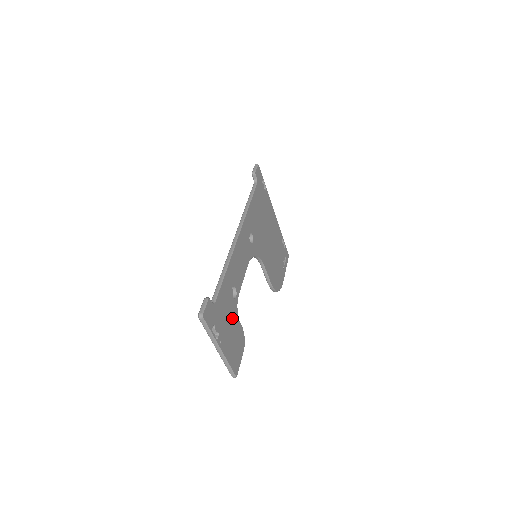
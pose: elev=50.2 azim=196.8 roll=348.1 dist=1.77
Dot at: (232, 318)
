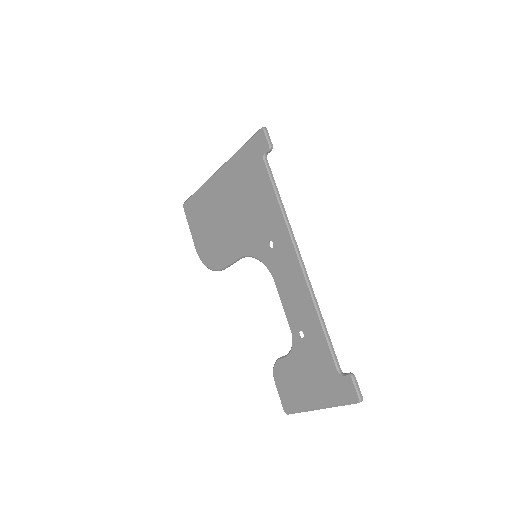
Dot at: occluded
